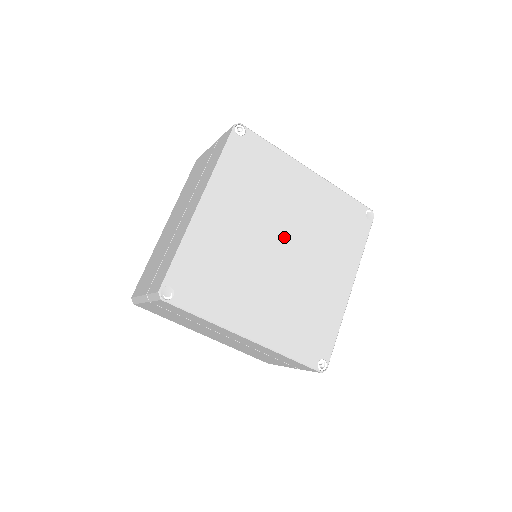
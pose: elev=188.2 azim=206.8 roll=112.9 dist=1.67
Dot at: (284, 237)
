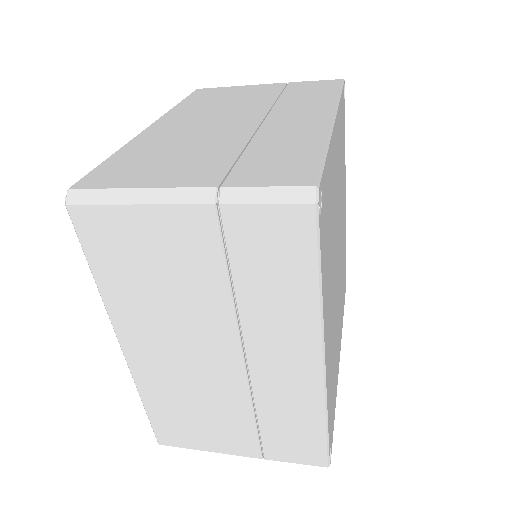
Dot at: (339, 246)
